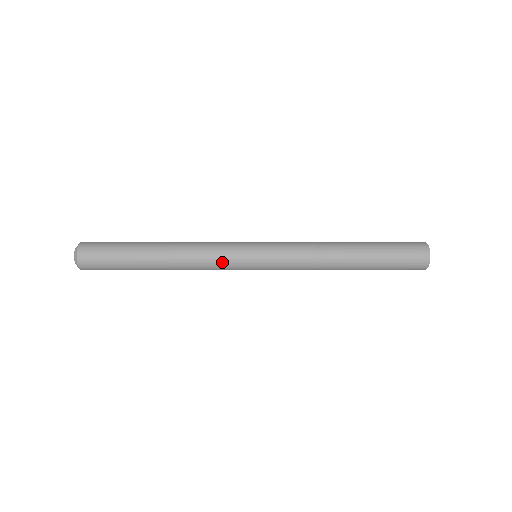
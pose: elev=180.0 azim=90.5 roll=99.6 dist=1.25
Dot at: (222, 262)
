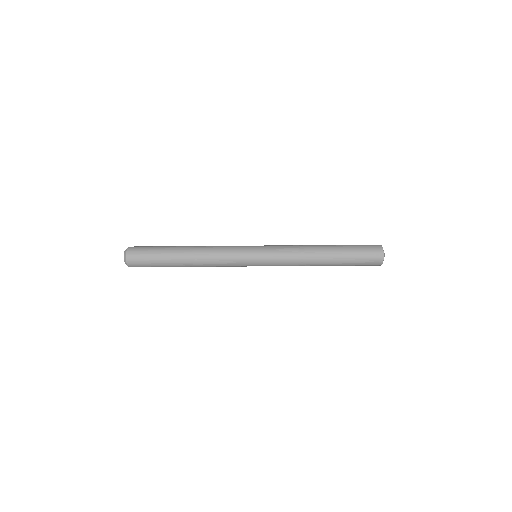
Dot at: (231, 254)
